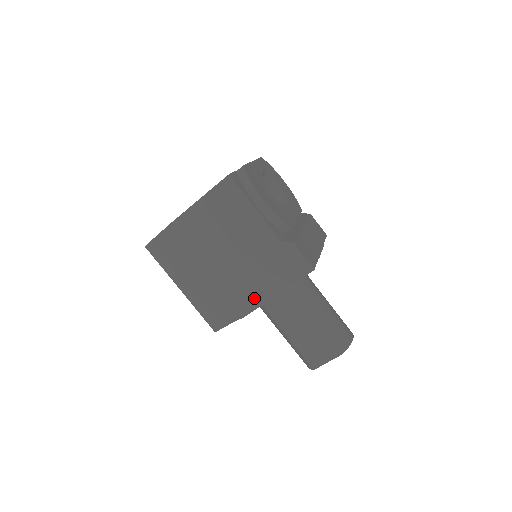
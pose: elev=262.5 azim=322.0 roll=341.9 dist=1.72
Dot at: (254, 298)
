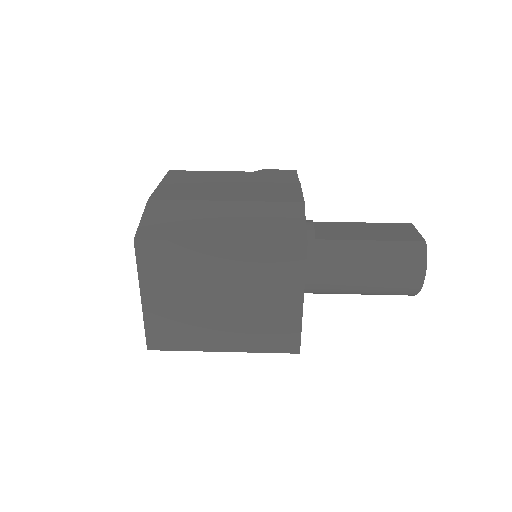
Dot at: (289, 193)
